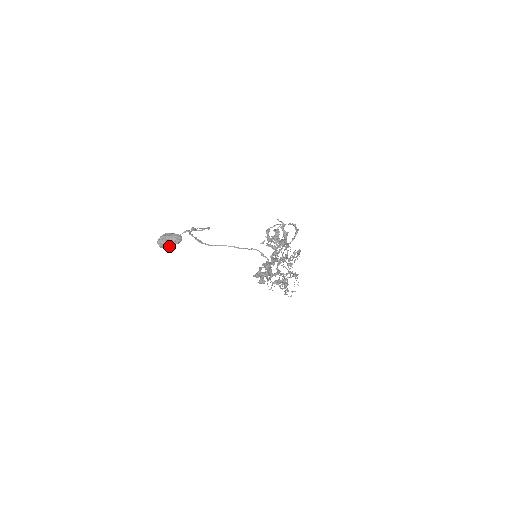
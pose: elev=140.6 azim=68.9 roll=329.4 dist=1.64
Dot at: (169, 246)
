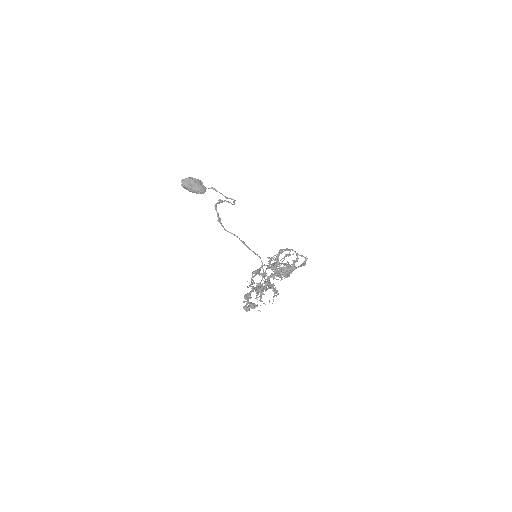
Dot at: (190, 191)
